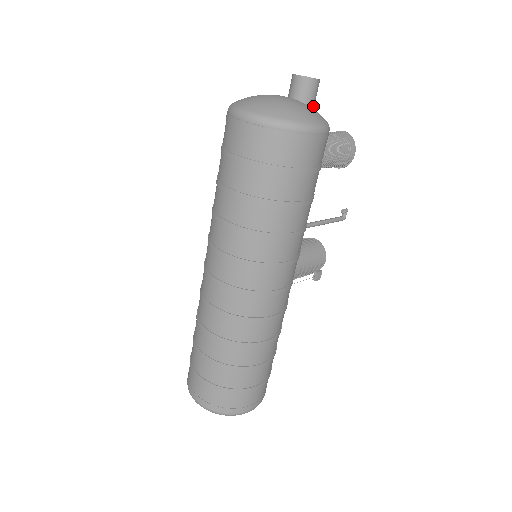
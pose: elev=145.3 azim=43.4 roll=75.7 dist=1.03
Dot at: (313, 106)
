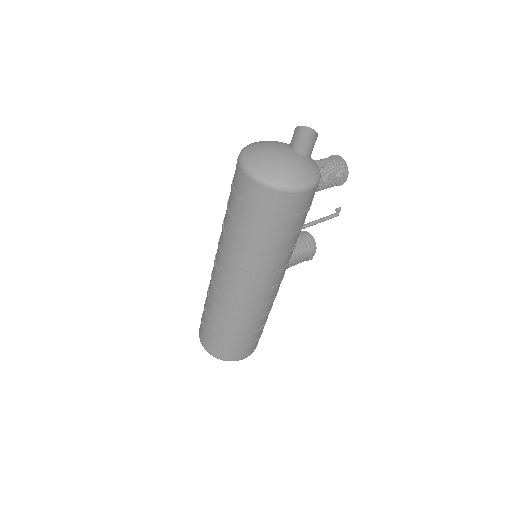
Dot at: (310, 155)
